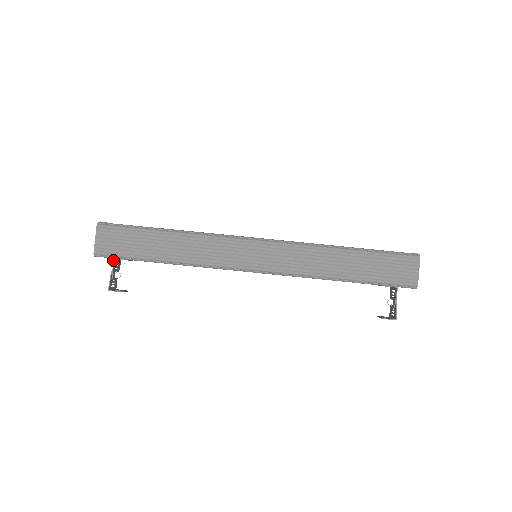
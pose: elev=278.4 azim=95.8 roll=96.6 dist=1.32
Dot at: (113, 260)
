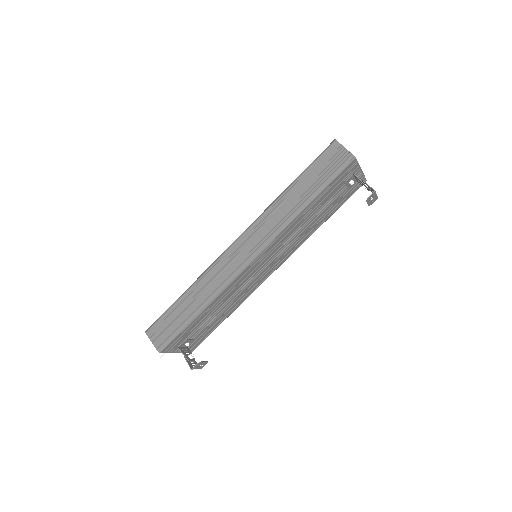
Dot at: (178, 348)
